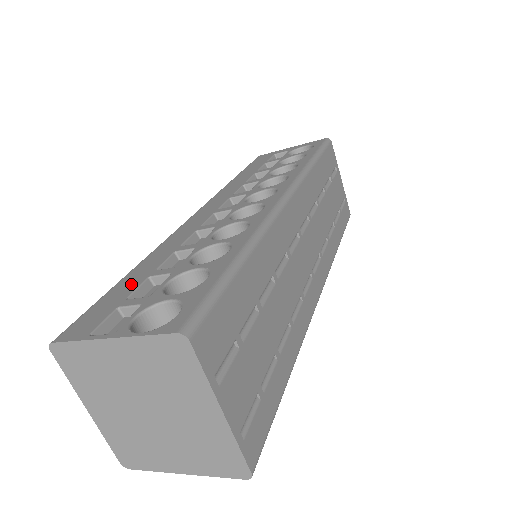
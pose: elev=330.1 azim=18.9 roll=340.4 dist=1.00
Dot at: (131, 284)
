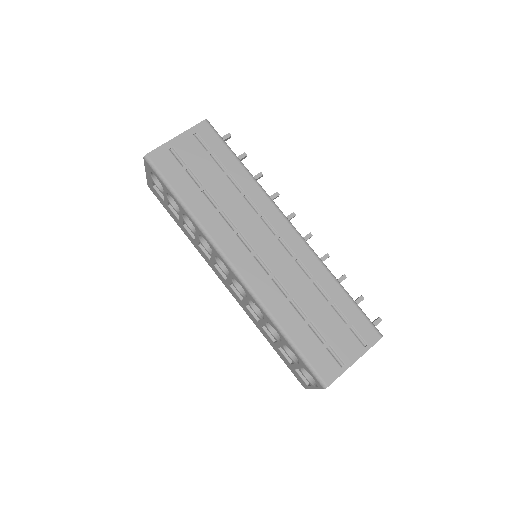
Dot at: (280, 353)
